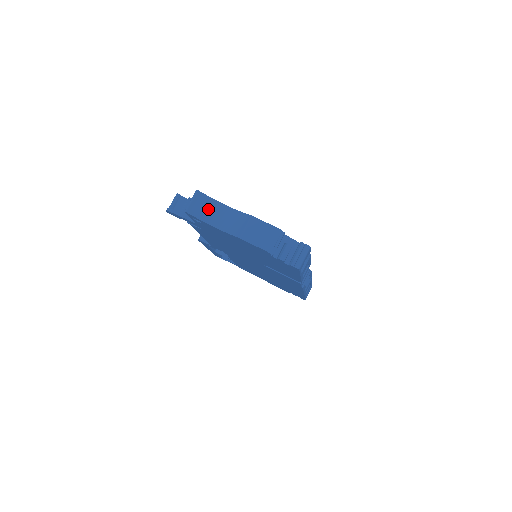
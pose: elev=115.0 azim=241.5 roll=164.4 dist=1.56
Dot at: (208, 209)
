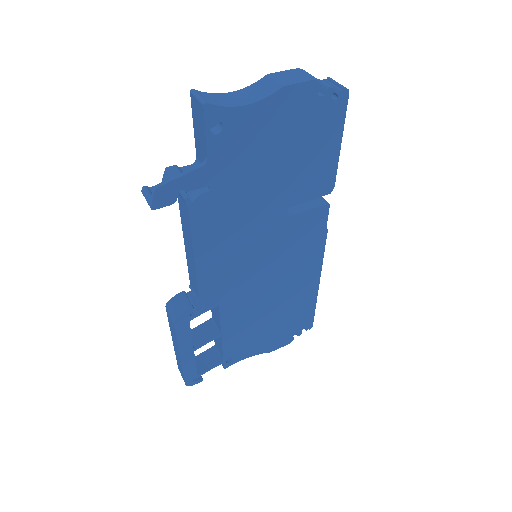
Dot at: (220, 99)
